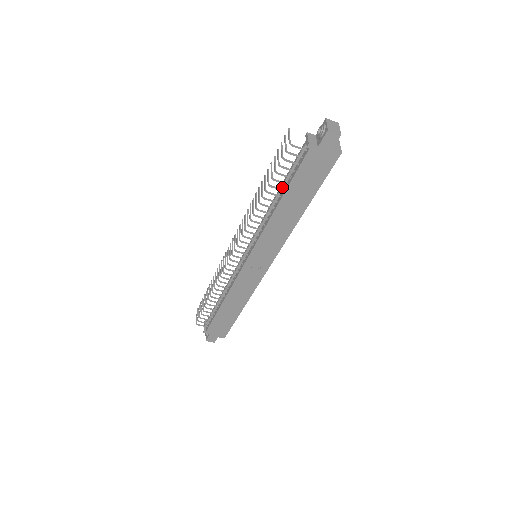
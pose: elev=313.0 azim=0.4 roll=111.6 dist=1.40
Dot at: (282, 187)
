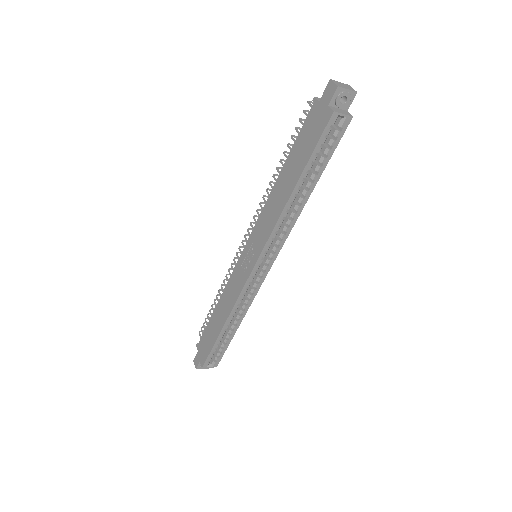
Dot at: occluded
